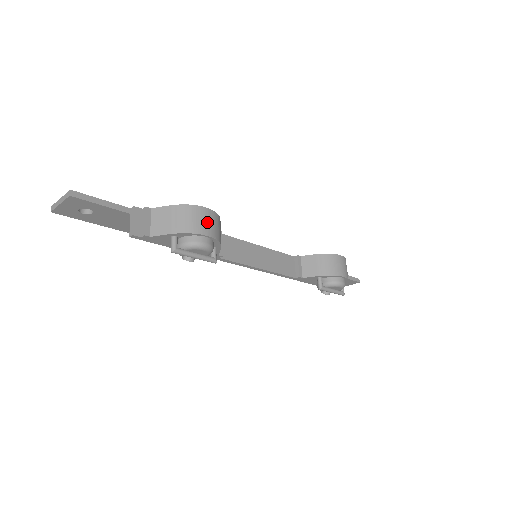
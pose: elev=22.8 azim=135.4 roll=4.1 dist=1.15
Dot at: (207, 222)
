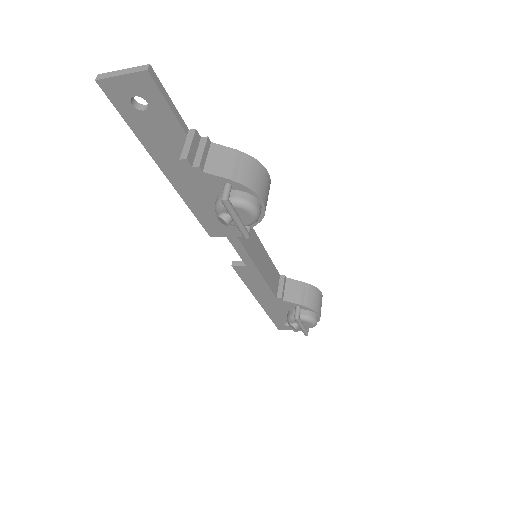
Dot at: (266, 188)
